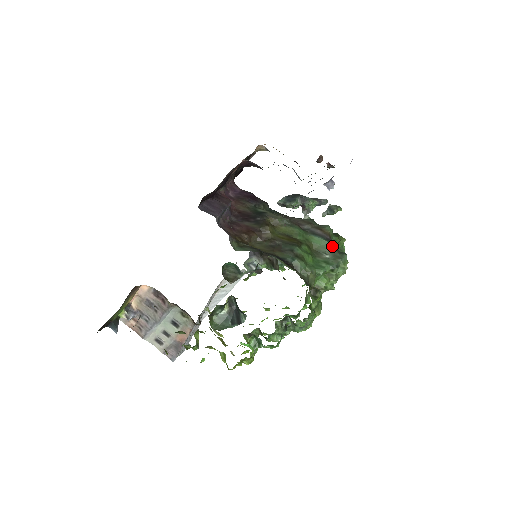
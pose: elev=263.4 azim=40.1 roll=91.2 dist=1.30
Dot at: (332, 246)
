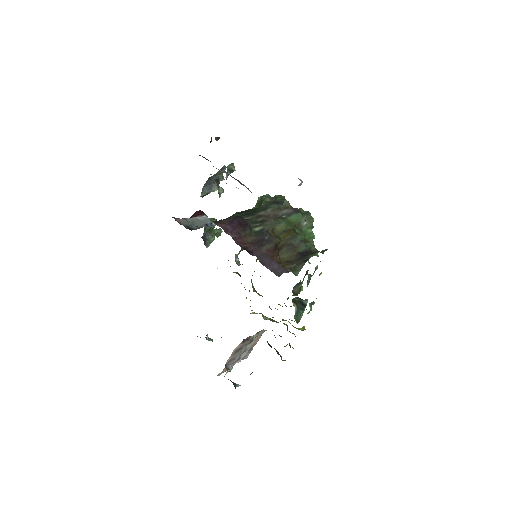
Dot at: (301, 214)
